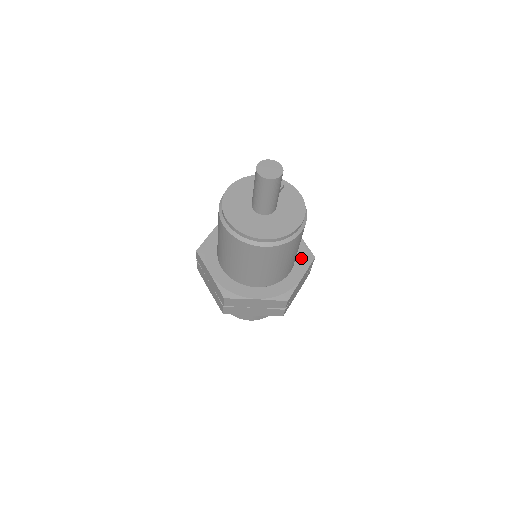
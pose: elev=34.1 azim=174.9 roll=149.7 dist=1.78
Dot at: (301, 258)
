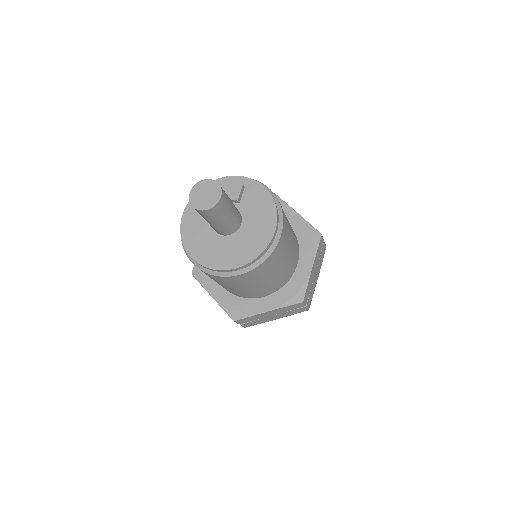
Dot at: (305, 242)
